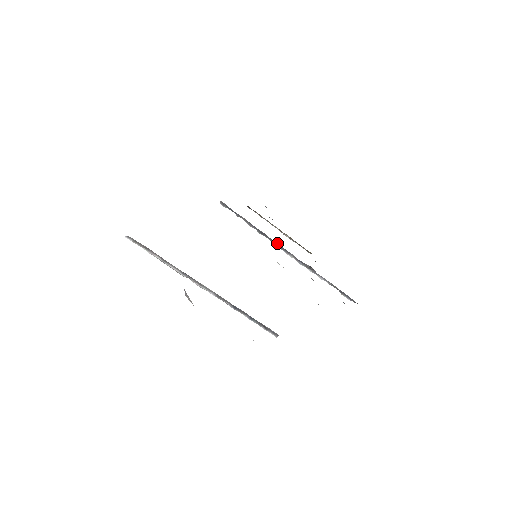
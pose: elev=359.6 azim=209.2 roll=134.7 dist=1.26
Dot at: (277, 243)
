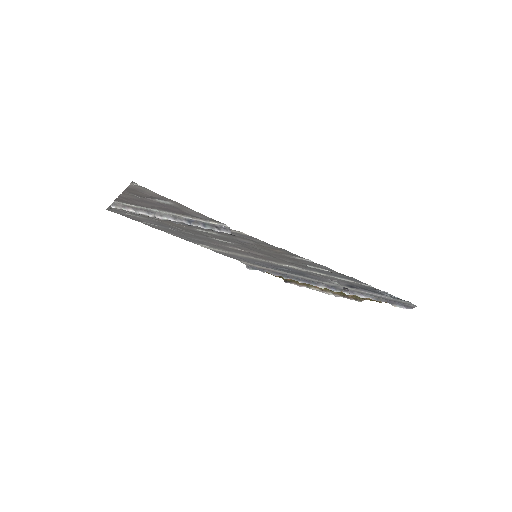
Dot at: (304, 280)
